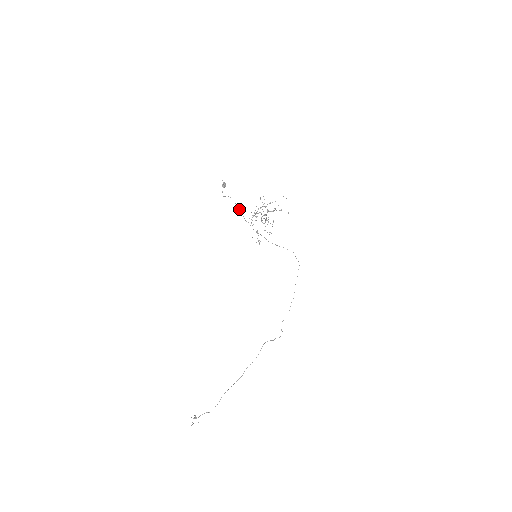
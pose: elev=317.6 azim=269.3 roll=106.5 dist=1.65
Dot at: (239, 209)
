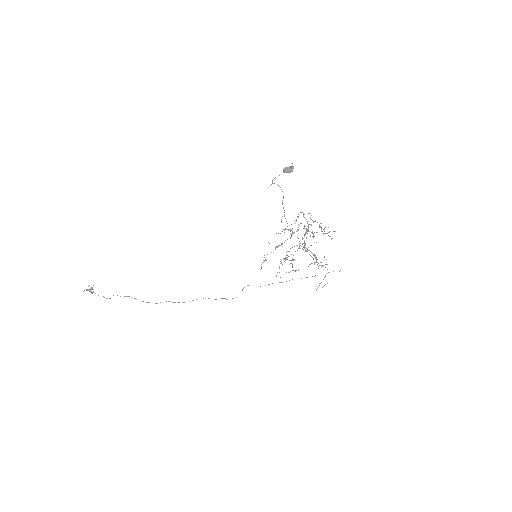
Dot at: occluded
